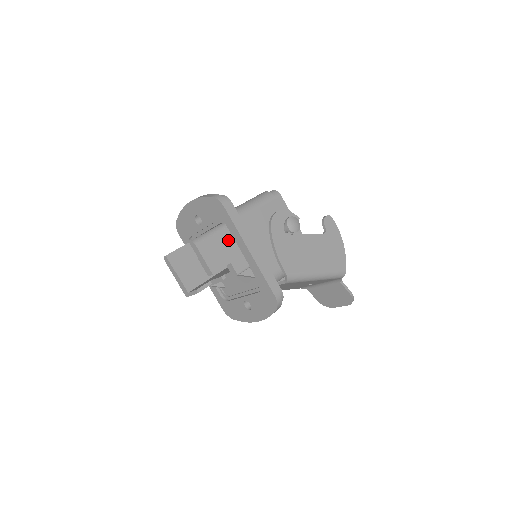
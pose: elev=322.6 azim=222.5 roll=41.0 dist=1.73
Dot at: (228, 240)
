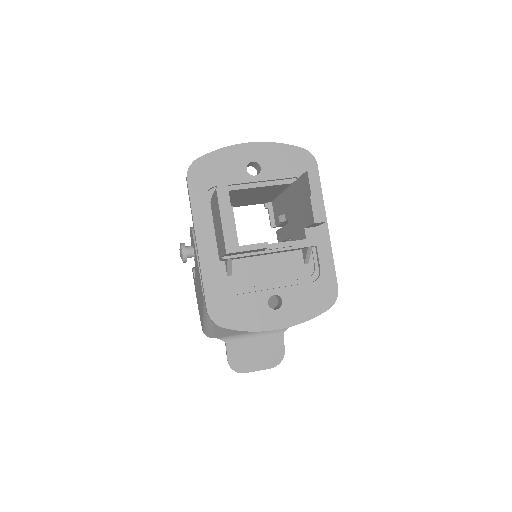
Dot at: occluded
